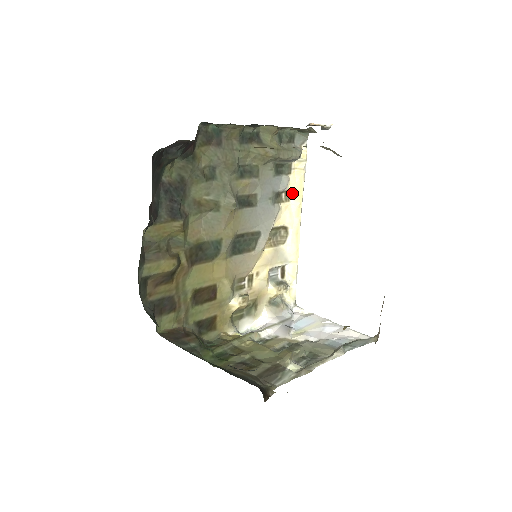
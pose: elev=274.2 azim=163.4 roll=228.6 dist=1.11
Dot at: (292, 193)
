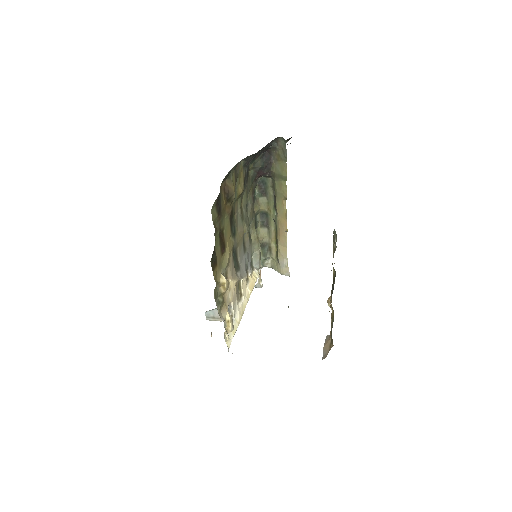
Dot at: (249, 282)
